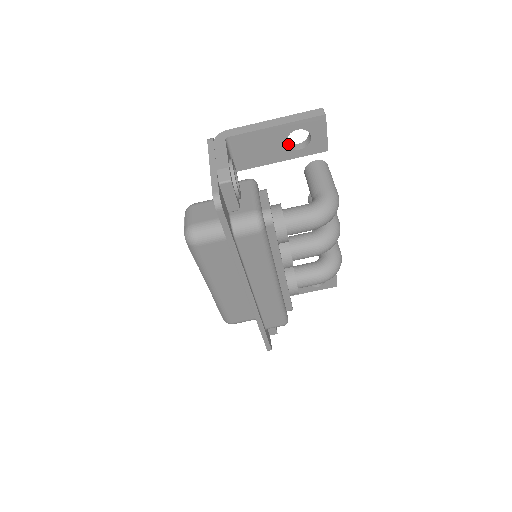
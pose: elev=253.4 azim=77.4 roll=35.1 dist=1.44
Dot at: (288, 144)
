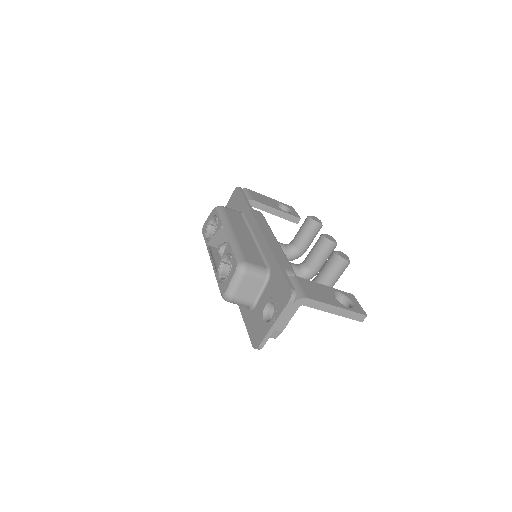
Dot at: occluded
